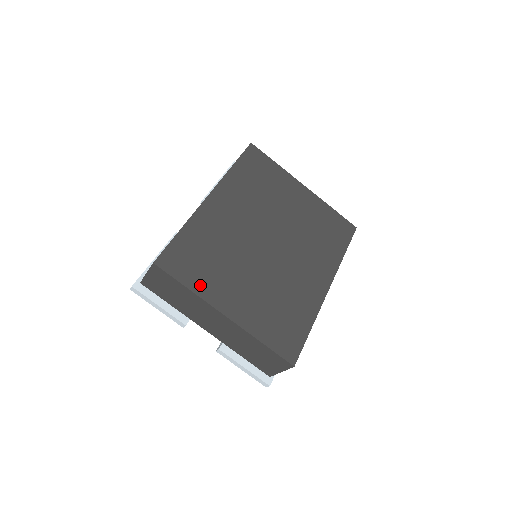
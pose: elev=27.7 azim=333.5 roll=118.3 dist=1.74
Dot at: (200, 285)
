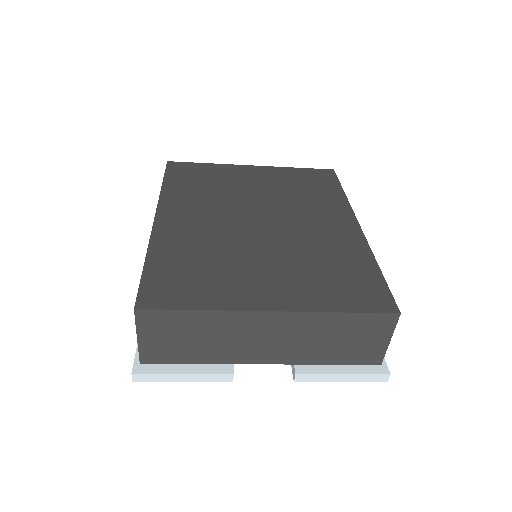
Dot at: (213, 299)
